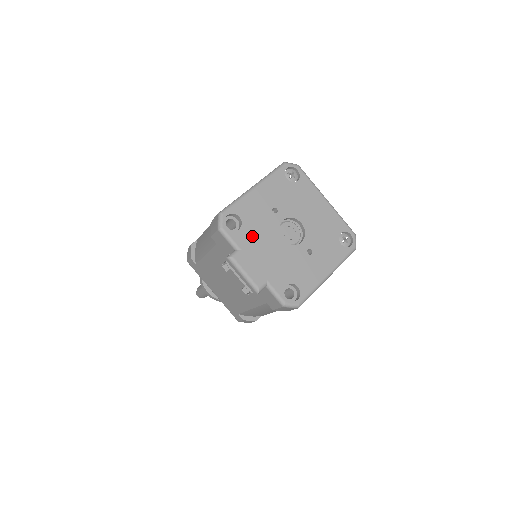
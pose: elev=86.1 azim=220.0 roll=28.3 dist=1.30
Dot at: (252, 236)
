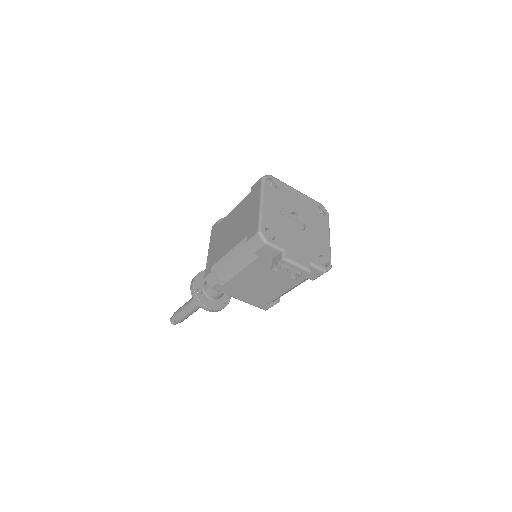
Dot at: (284, 237)
